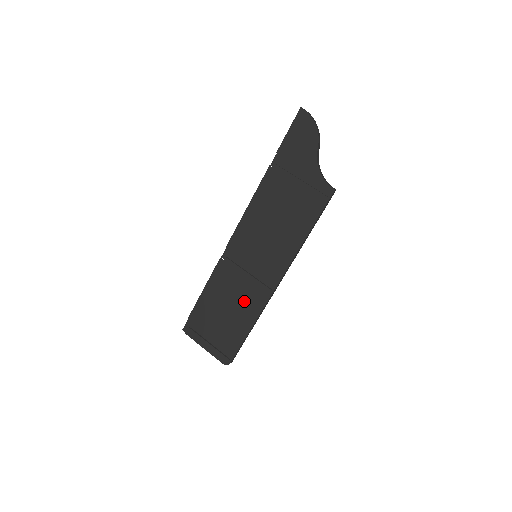
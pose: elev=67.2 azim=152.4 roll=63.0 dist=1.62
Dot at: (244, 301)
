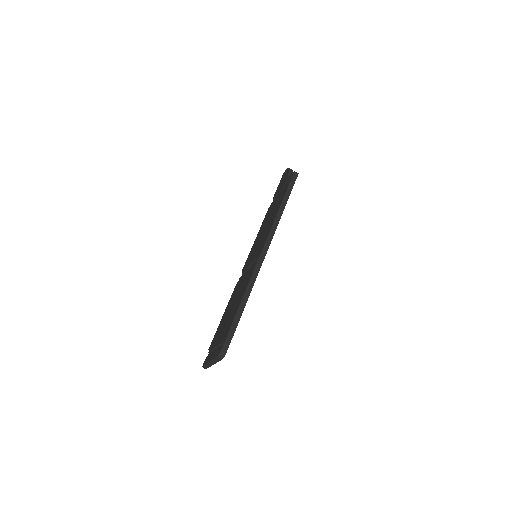
Dot at: (242, 288)
